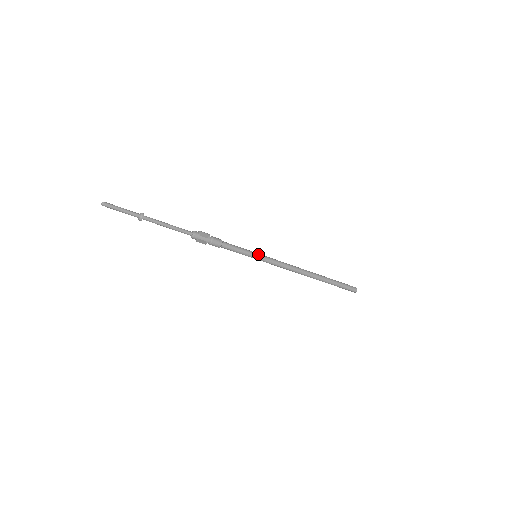
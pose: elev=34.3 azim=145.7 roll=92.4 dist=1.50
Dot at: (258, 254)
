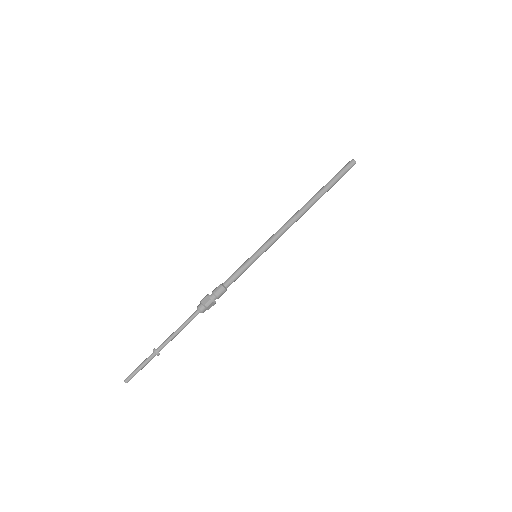
Dot at: (255, 253)
